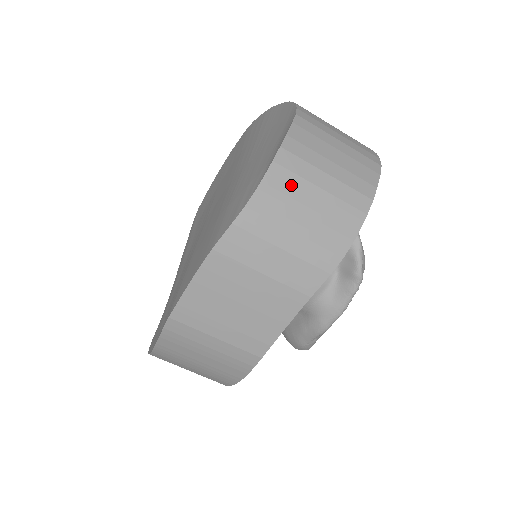
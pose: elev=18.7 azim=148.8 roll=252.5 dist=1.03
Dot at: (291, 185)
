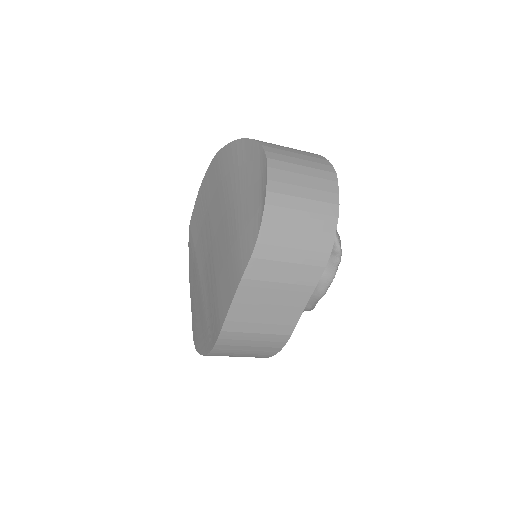
Dot at: (282, 216)
